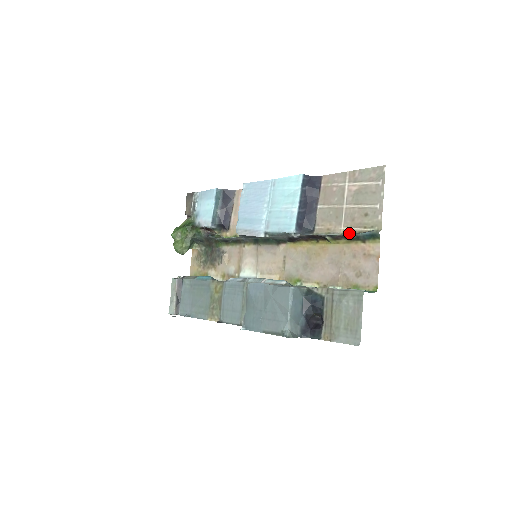
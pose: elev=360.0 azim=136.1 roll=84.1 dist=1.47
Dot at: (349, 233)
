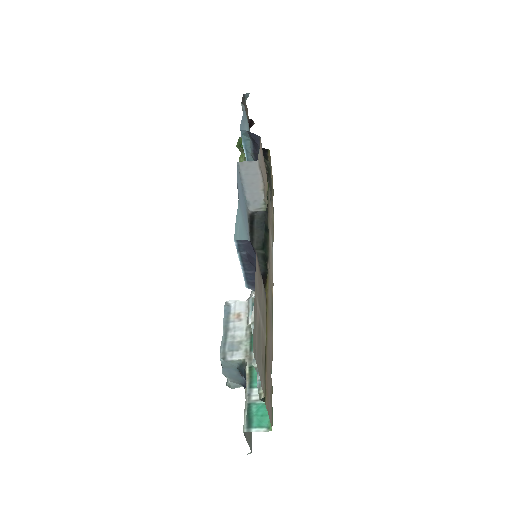
Dot at: occluded
